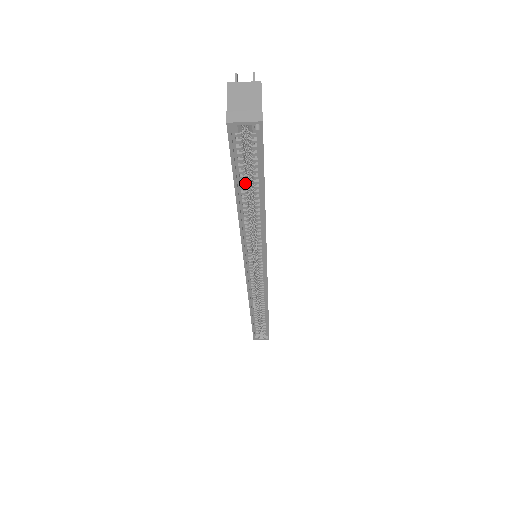
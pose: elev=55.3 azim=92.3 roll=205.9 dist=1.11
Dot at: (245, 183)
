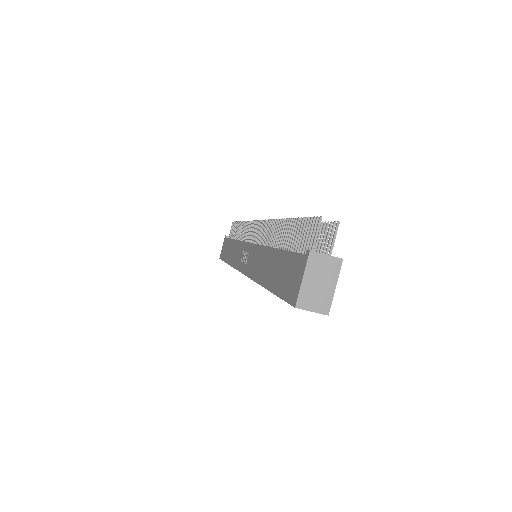
Dot at: occluded
